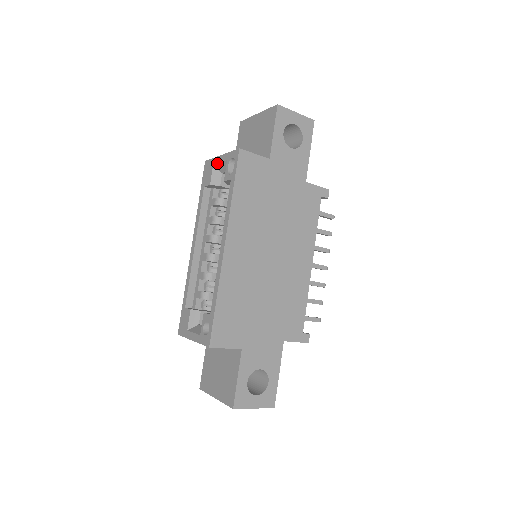
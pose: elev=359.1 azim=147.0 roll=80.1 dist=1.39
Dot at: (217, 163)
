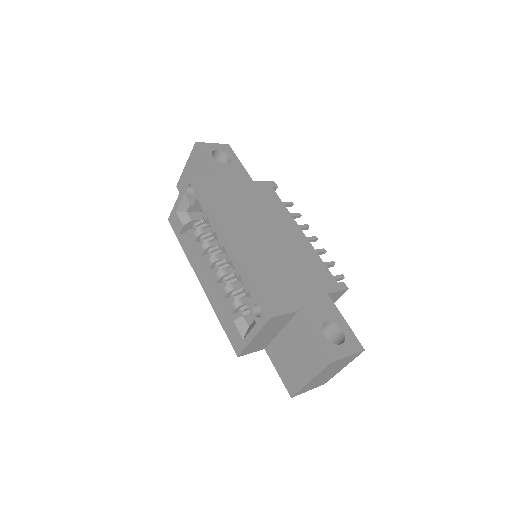
Dot at: (178, 206)
